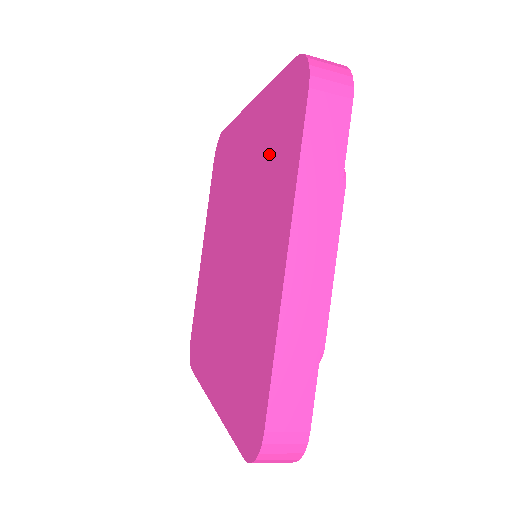
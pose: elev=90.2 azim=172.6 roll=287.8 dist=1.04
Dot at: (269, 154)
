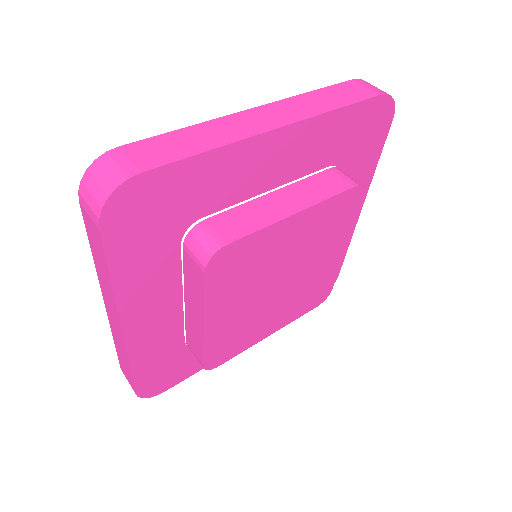
Dot at: occluded
